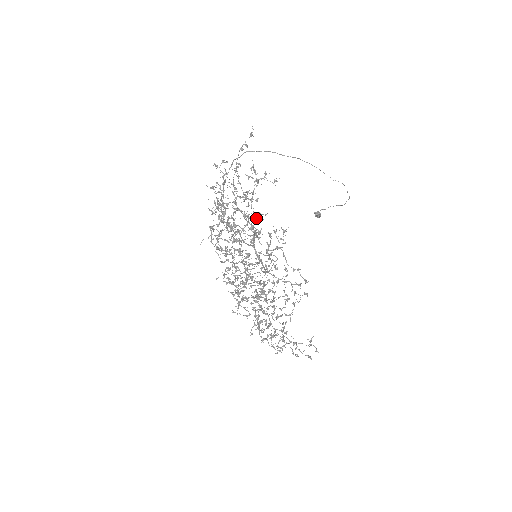
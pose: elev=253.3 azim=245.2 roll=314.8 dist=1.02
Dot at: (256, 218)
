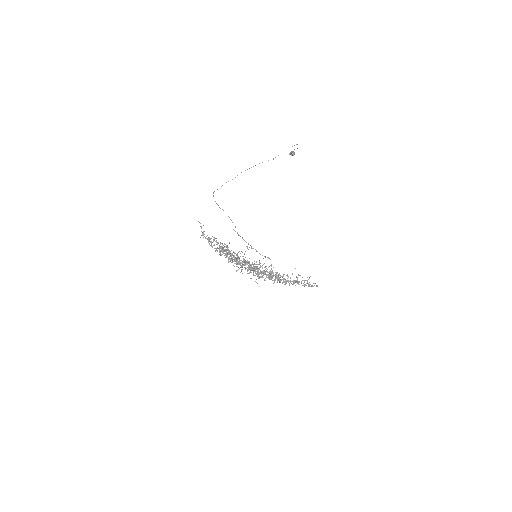
Dot at: occluded
